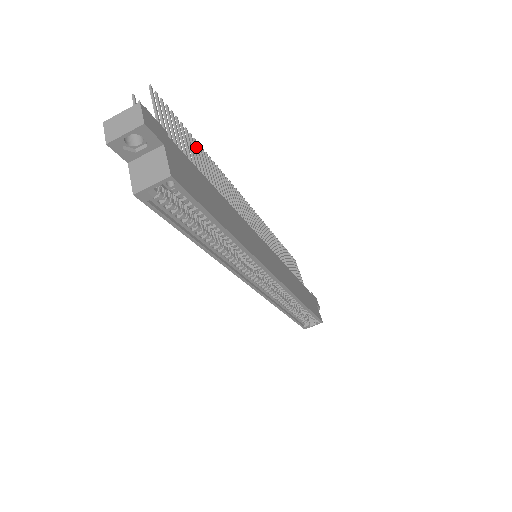
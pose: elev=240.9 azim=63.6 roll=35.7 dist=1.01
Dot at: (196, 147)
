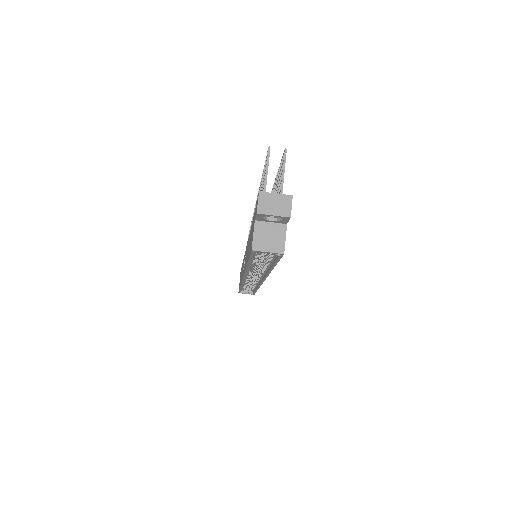
Dot at: occluded
